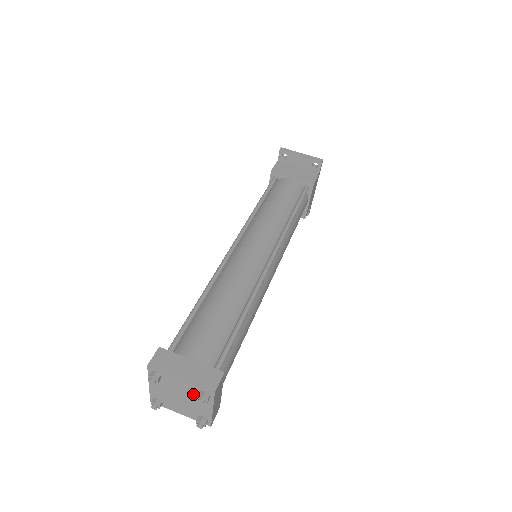
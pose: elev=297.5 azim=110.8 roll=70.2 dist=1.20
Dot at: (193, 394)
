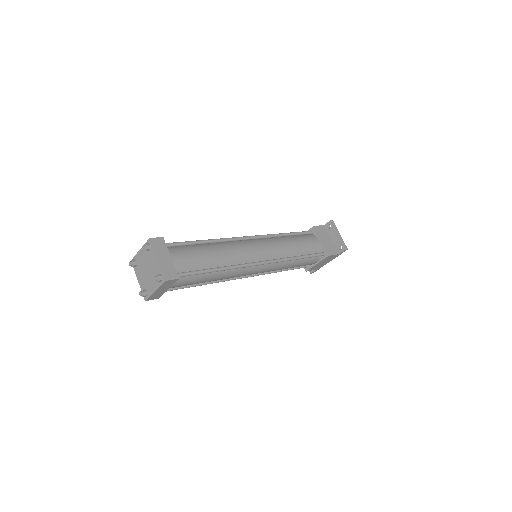
Dot at: (155, 273)
